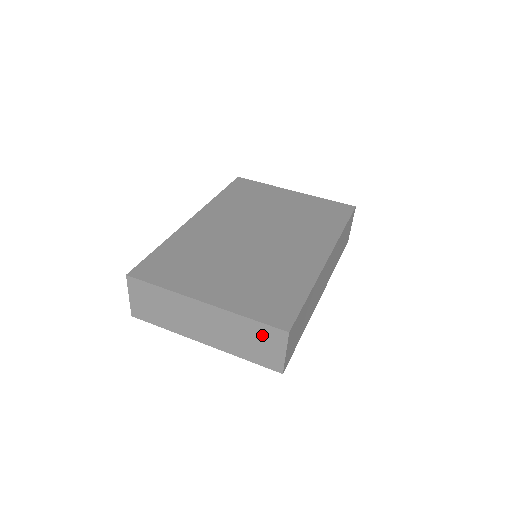
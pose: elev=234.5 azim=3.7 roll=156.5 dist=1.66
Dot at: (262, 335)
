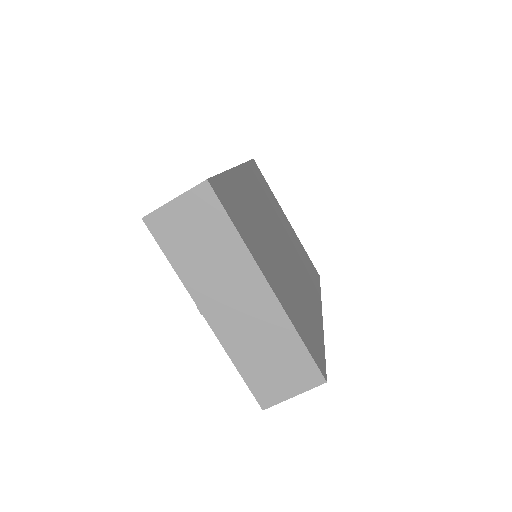
Dot at: (293, 363)
